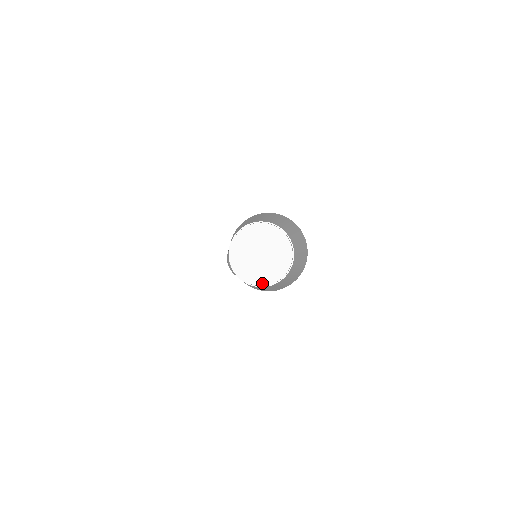
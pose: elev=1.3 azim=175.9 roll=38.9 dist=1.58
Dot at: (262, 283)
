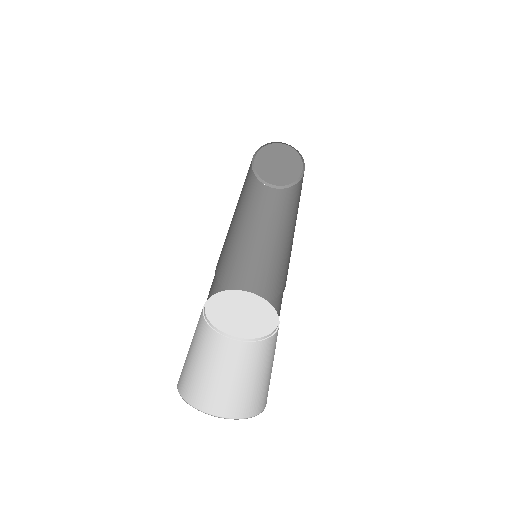
Dot at: (257, 336)
